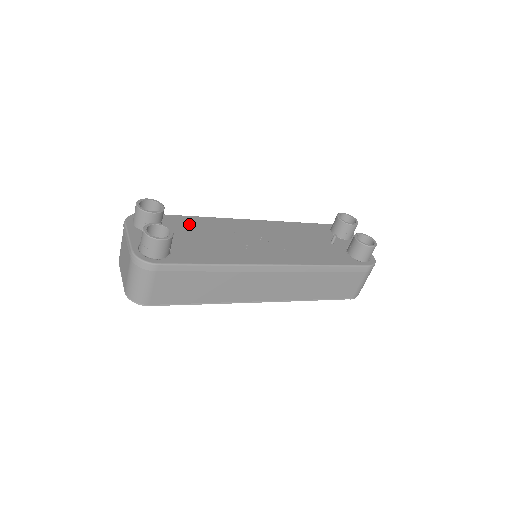
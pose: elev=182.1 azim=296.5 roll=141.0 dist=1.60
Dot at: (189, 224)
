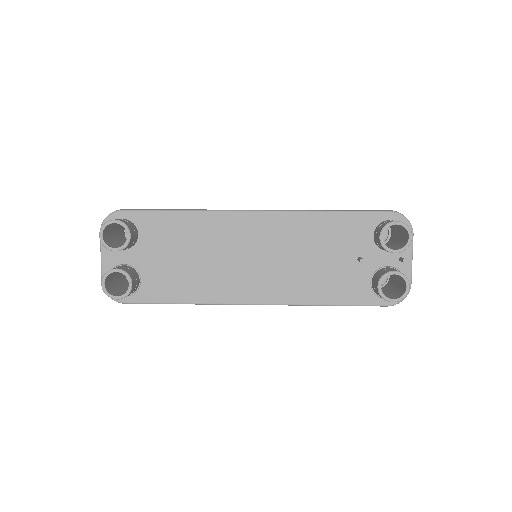
Dot at: (172, 230)
